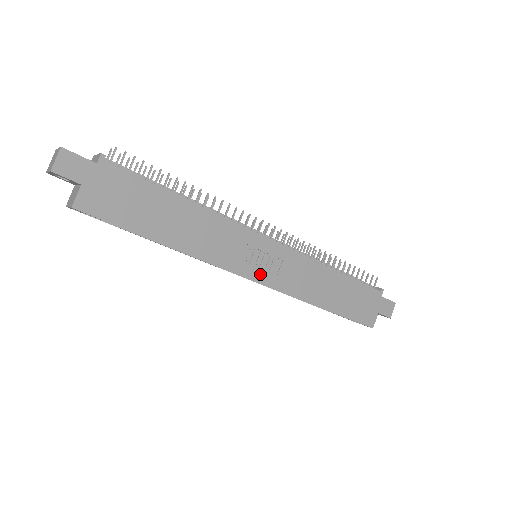
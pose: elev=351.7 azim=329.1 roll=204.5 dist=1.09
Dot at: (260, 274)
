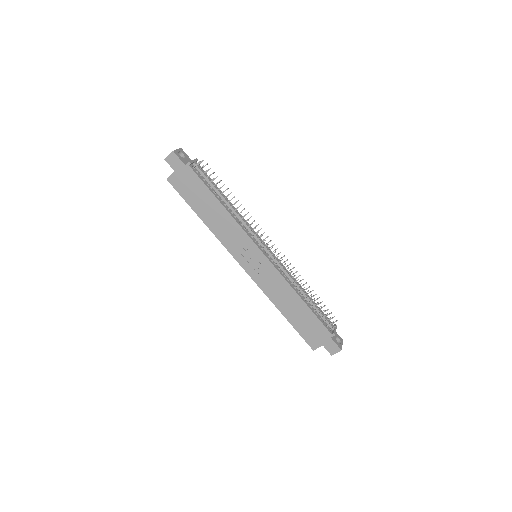
Dot at: (247, 266)
